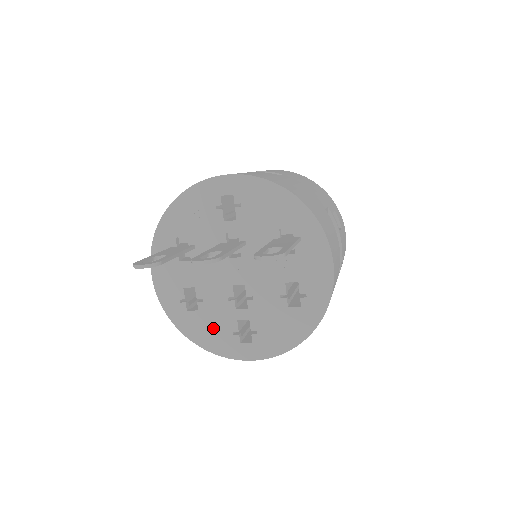
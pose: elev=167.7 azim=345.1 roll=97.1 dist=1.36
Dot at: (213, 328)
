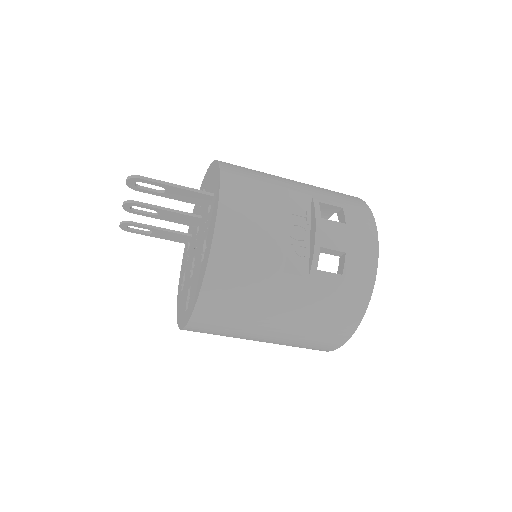
Dot at: (183, 302)
